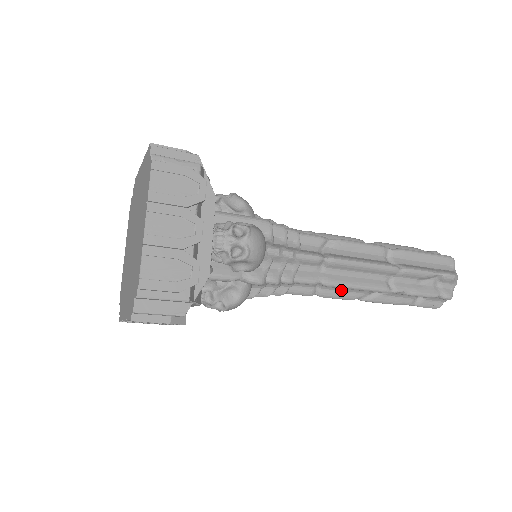
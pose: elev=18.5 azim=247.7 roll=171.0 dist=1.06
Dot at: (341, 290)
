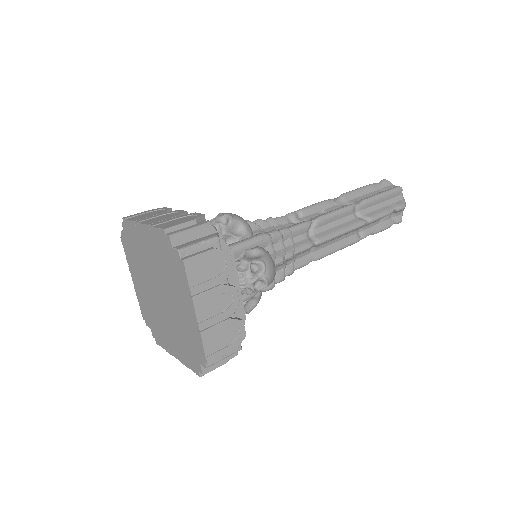
Dot at: occluded
